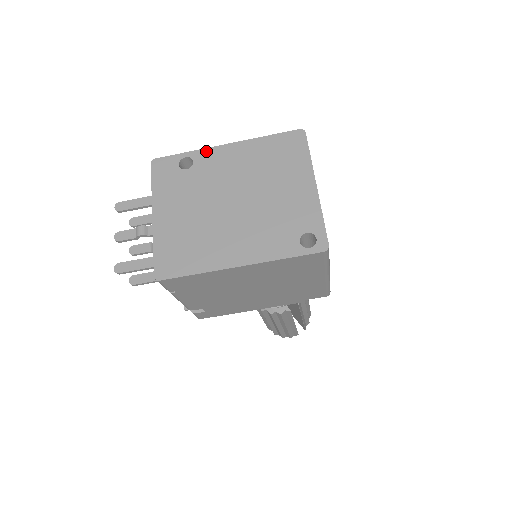
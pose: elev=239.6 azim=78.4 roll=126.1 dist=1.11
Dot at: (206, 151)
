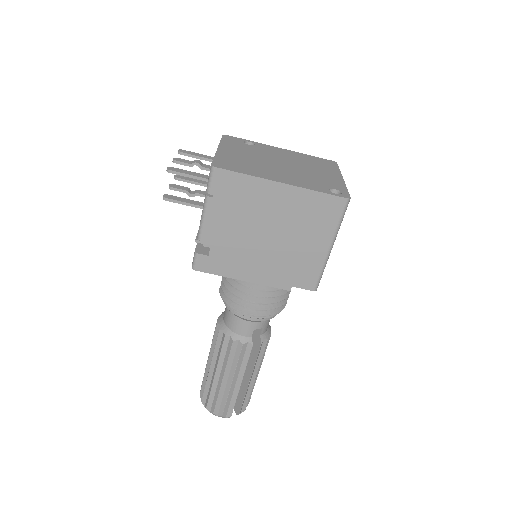
Dot at: (265, 145)
